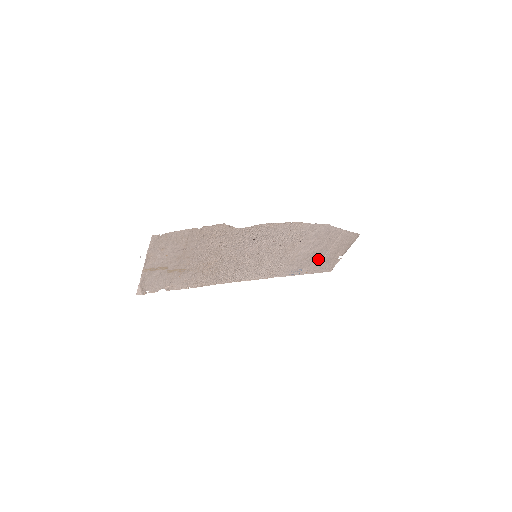
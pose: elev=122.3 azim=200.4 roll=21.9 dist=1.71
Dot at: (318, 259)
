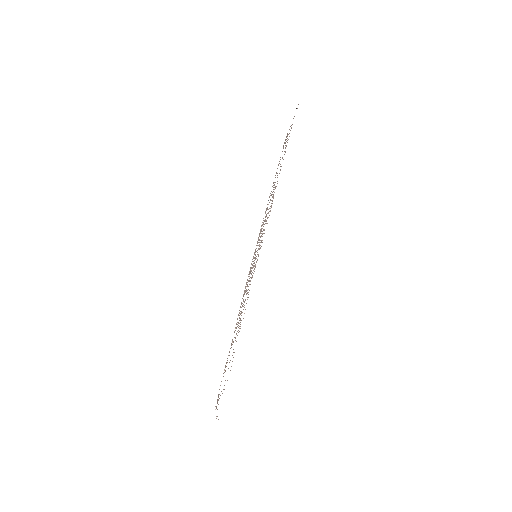
Dot at: (279, 163)
